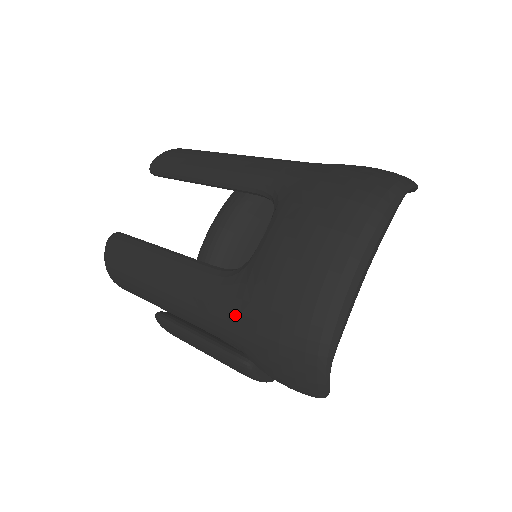
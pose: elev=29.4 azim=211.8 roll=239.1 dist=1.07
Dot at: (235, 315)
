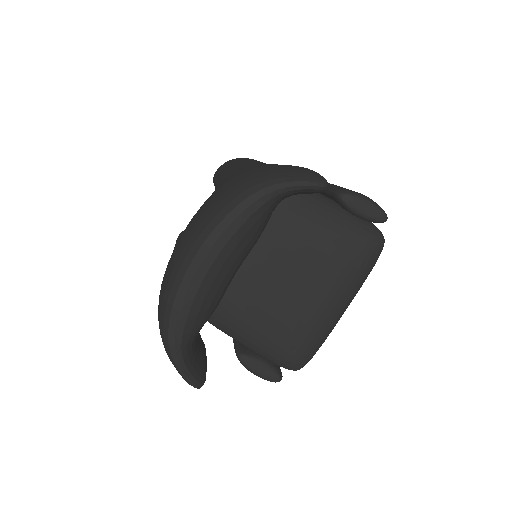
Dot at: occluded
